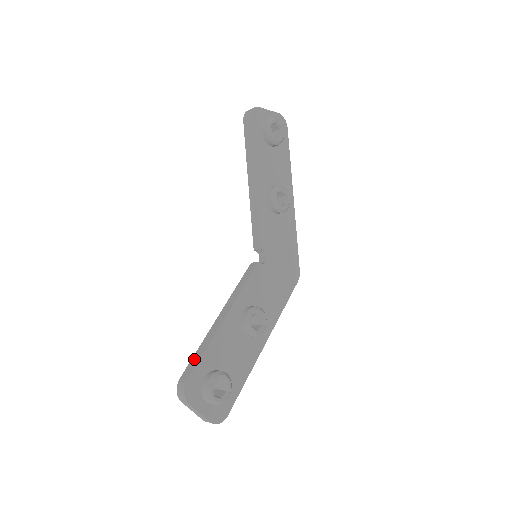
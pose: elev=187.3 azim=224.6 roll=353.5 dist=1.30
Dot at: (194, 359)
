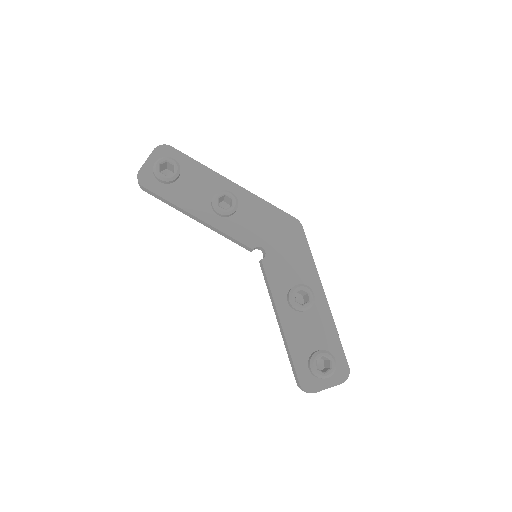
Dot at: (291, 365)
